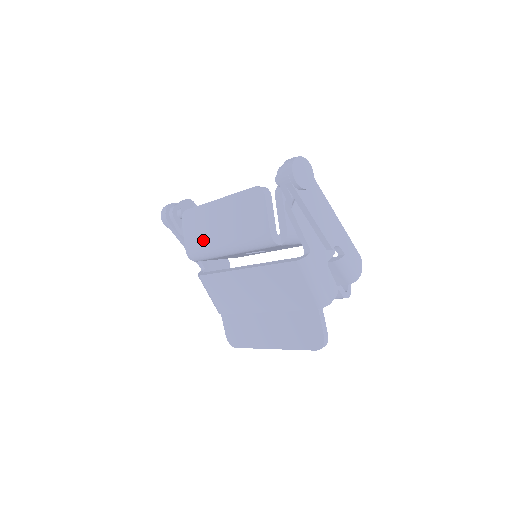
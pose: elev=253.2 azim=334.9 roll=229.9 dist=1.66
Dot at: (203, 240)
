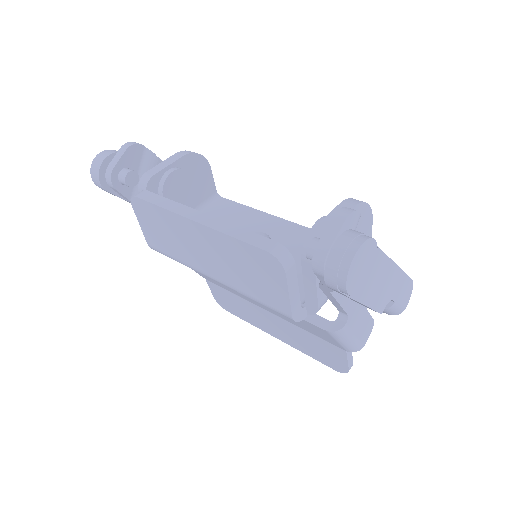
Dot at: (175, 251)
